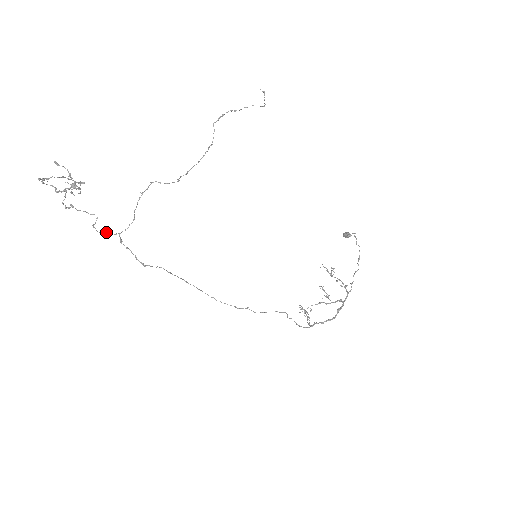
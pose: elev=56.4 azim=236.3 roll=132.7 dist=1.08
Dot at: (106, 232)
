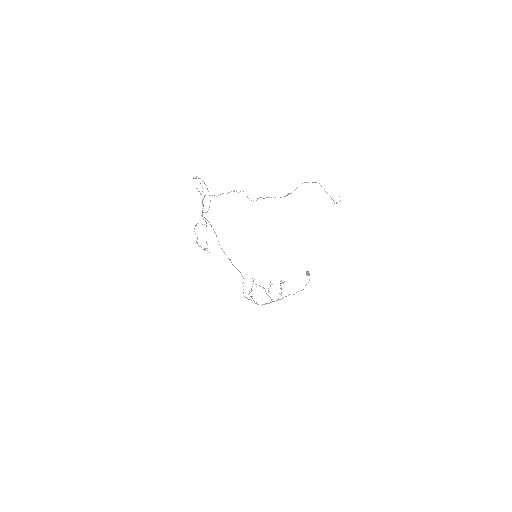
Dot at: occluded
